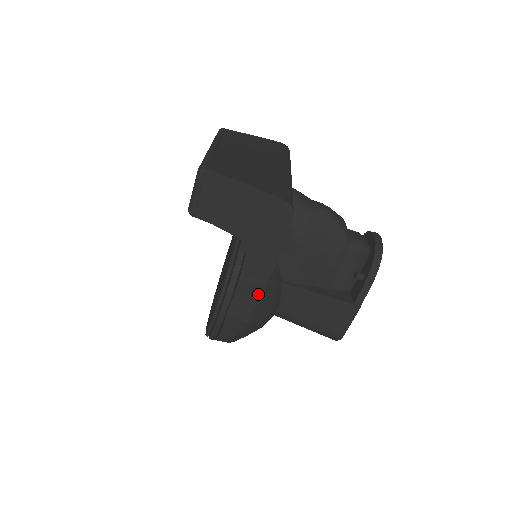
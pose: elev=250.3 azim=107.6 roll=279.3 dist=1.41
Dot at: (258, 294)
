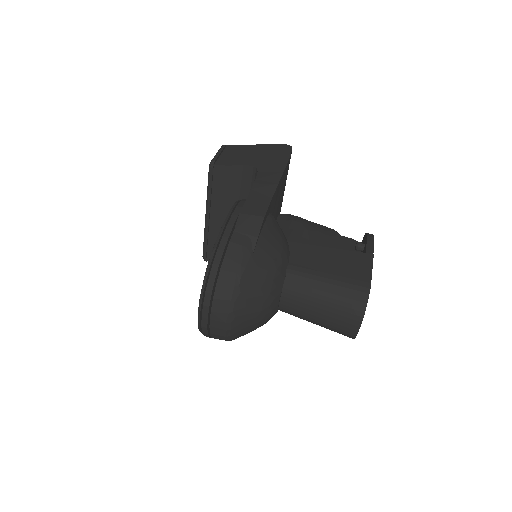
Dot at: (272, 192)
